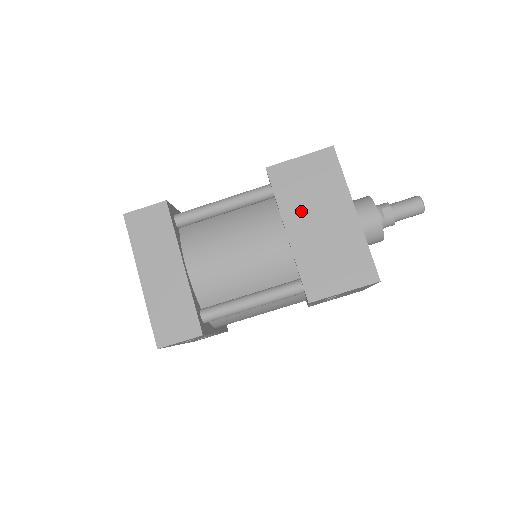
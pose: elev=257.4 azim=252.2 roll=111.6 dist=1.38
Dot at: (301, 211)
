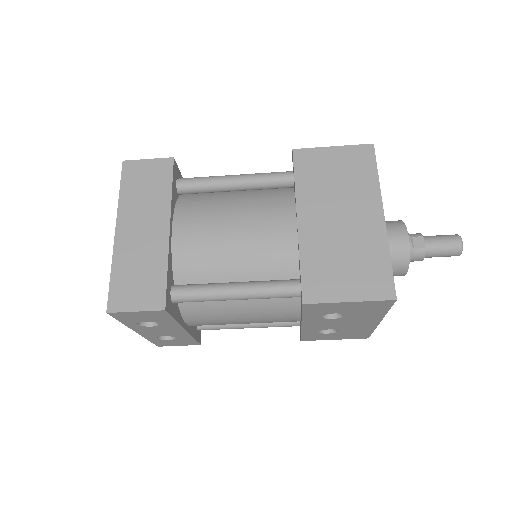
Dot at: (320, 201)
